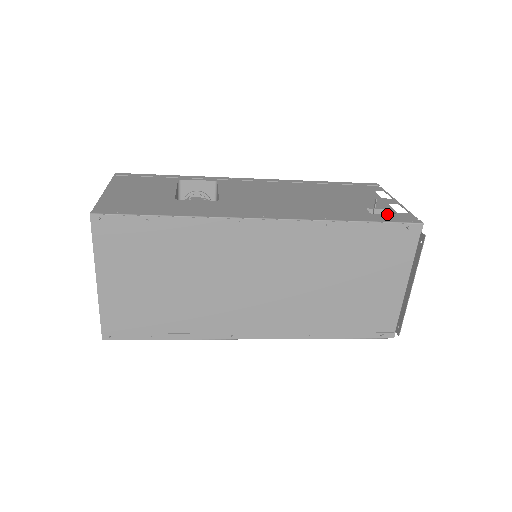
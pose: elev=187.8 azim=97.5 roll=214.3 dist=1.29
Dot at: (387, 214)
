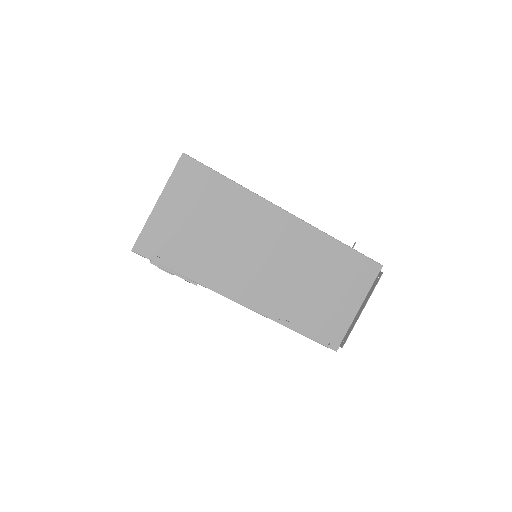
Dot at: occluded
